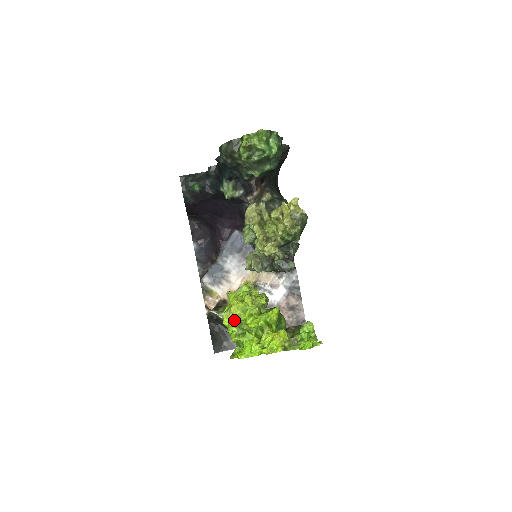
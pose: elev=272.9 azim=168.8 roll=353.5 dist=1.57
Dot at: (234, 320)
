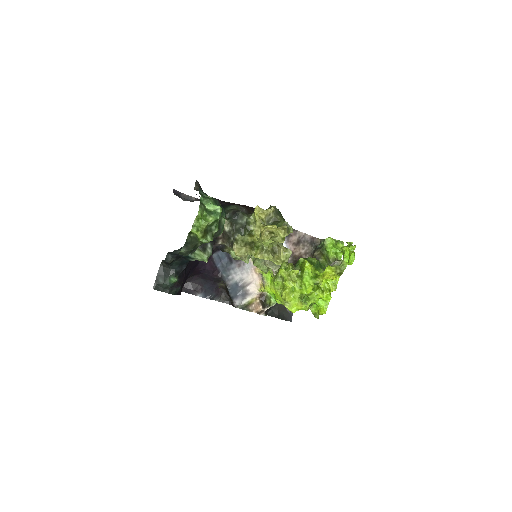
Dot at: (297, 303)
